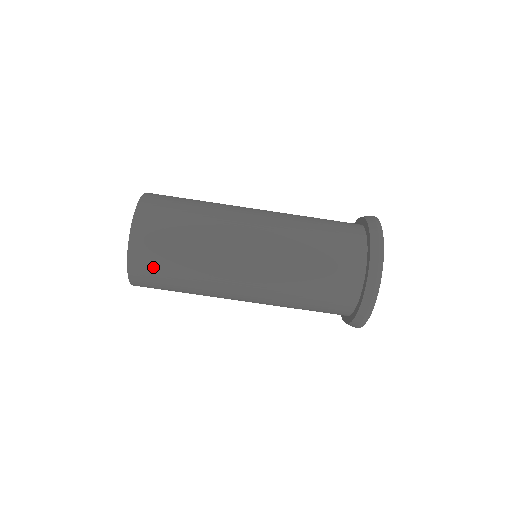
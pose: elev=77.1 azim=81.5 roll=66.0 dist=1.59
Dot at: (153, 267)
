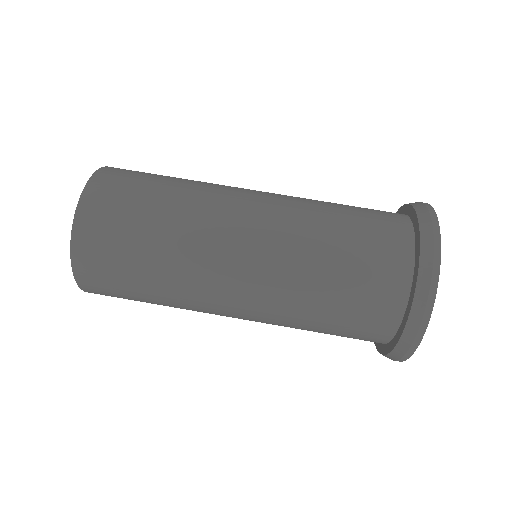
Dot at: (111, 291)
